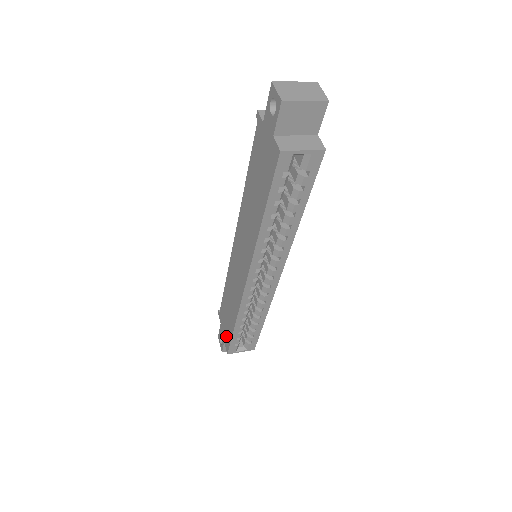
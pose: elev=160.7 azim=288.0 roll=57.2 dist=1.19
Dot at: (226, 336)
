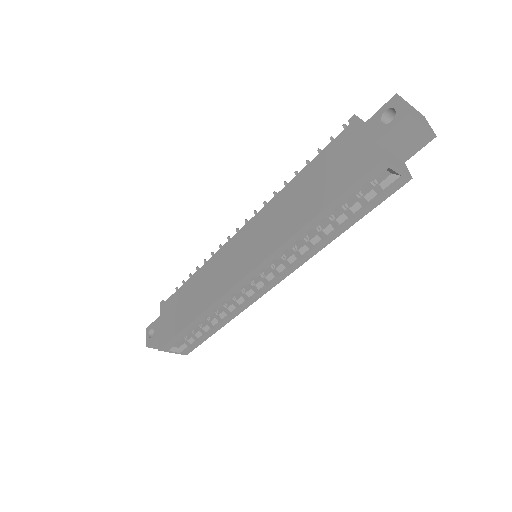
Dot at: (167, 330)
